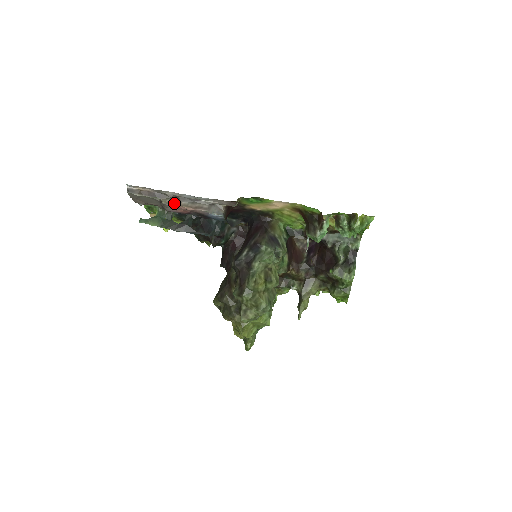
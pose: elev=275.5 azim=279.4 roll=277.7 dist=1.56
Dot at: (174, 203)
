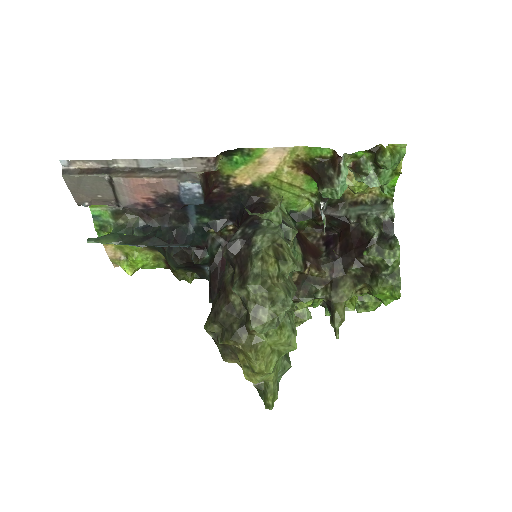
Dot at: (129, 176)
